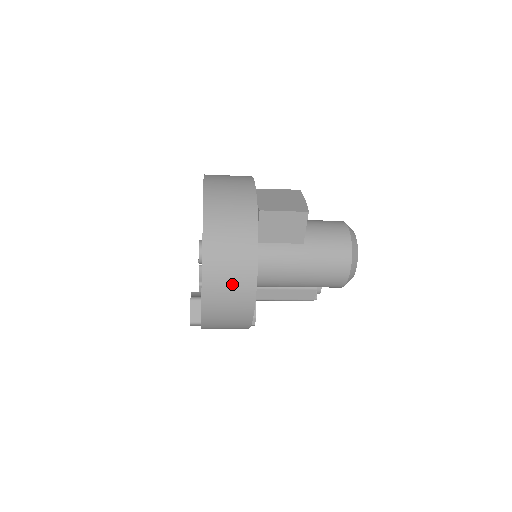
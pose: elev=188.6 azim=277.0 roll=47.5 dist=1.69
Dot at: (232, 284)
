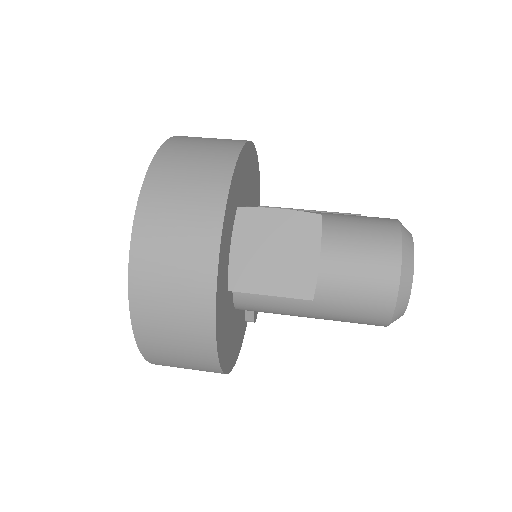
Dot at: (192, 369)
